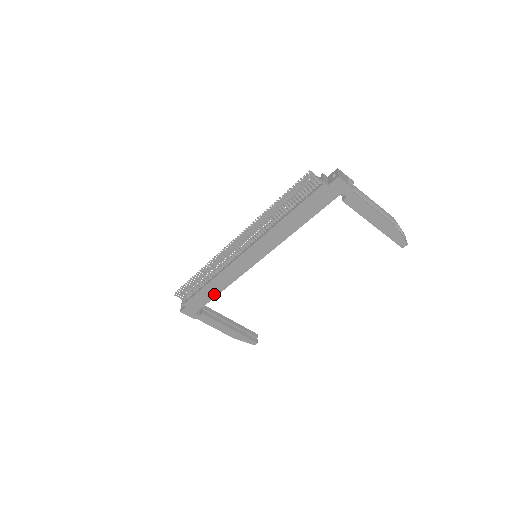
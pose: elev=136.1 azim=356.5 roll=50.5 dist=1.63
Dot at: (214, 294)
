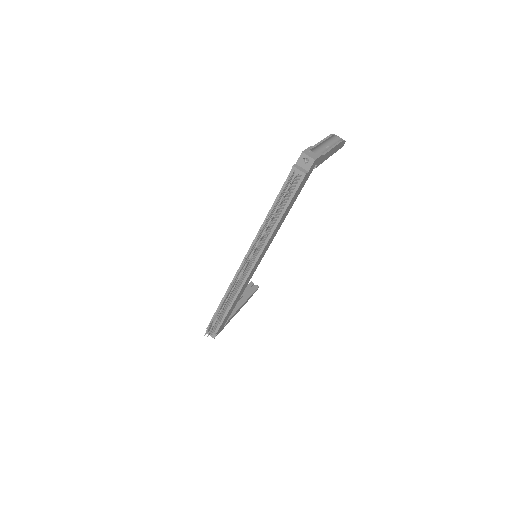
Dot at: (235, 305)
